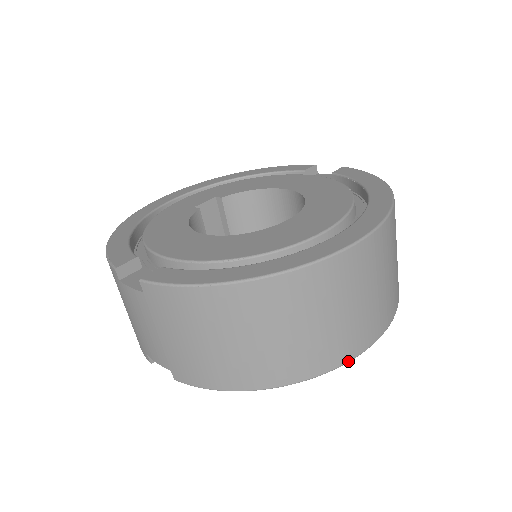
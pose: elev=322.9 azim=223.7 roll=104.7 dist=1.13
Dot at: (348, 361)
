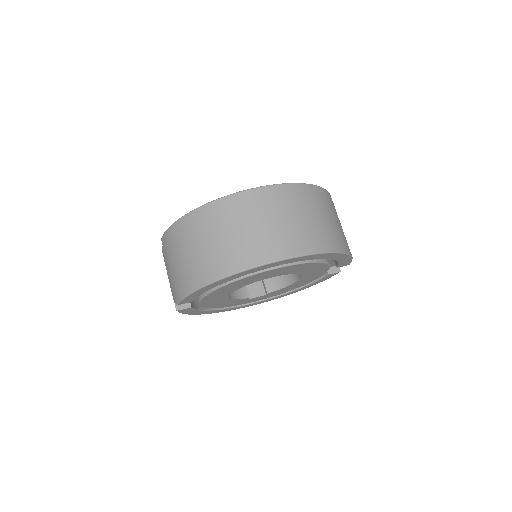
Dot at: (257, 265)
